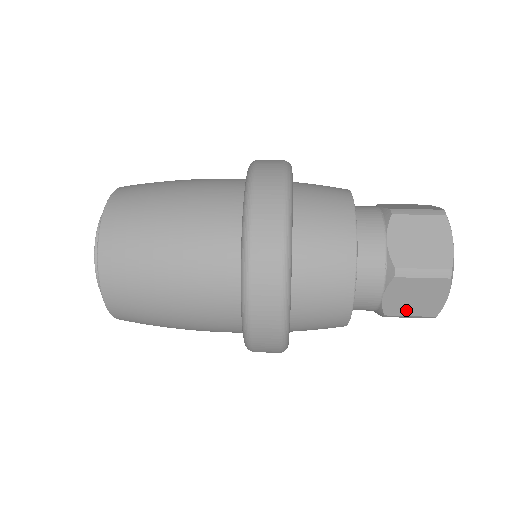
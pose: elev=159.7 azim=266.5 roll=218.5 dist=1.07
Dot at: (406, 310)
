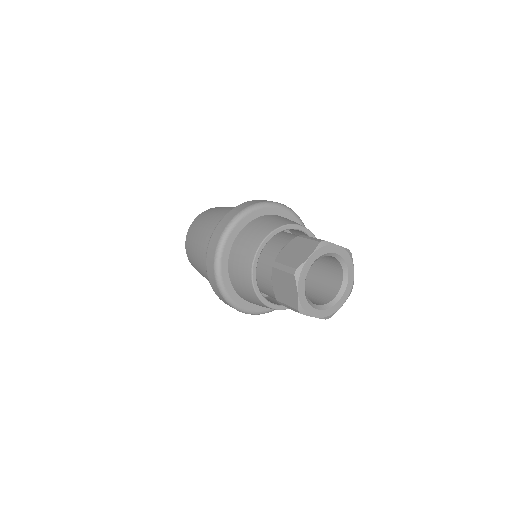
Dot at: (284, 298)
